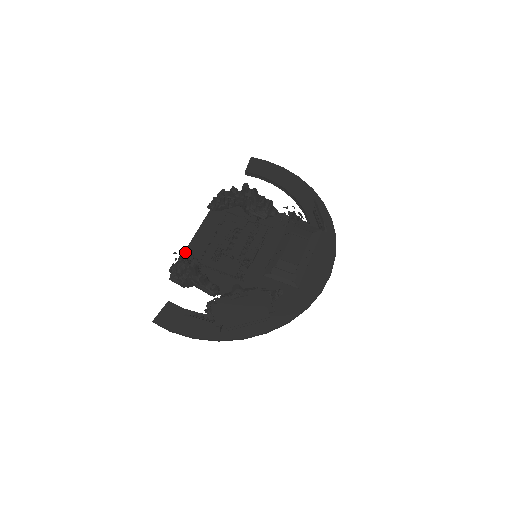
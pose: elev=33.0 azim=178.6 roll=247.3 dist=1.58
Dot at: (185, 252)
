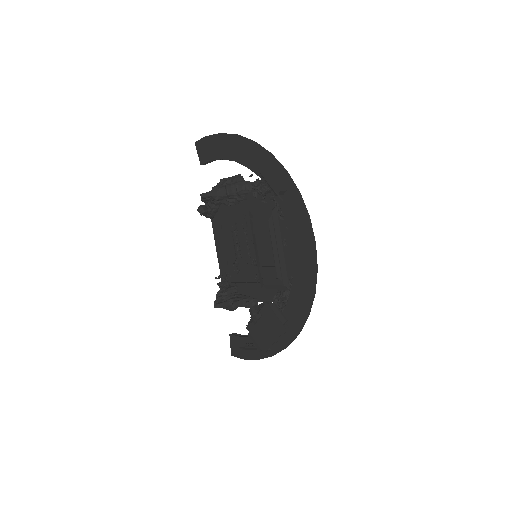
Dot at: (220, 273)
